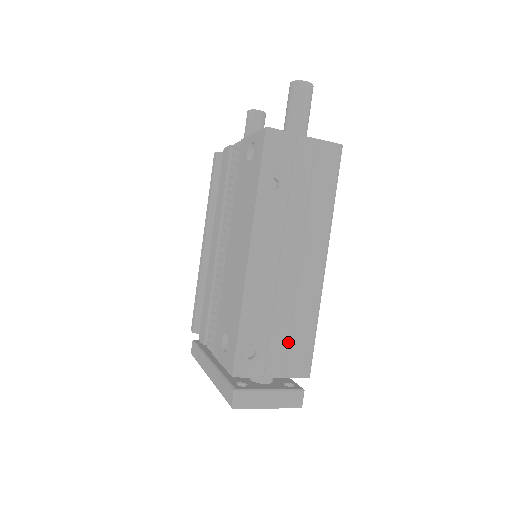
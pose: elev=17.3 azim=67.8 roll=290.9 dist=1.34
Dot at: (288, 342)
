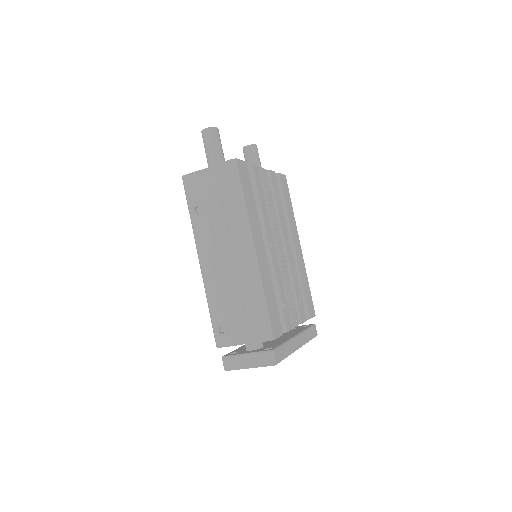
Dot at: (245, 316)
